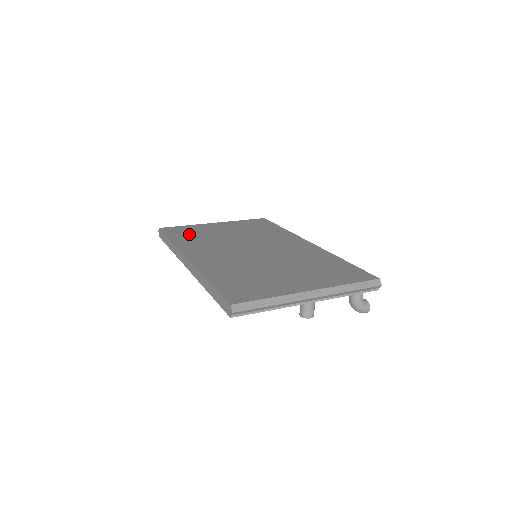
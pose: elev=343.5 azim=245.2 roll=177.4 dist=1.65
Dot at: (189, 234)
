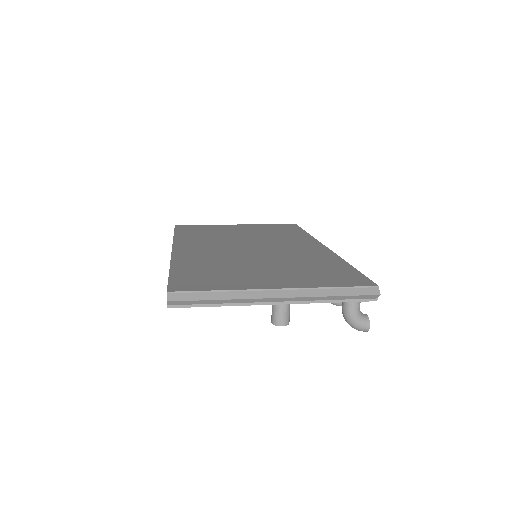
Dot at: (199, 231)
